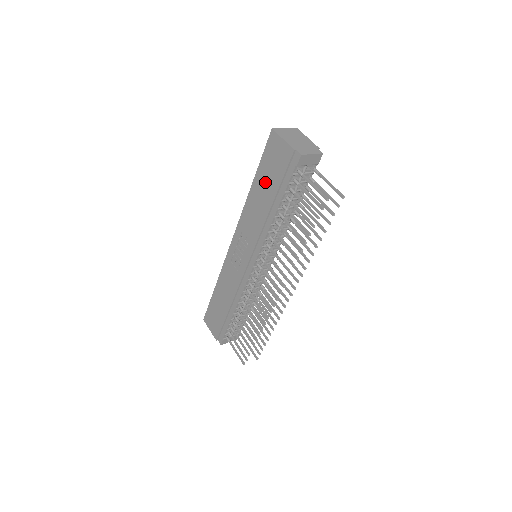
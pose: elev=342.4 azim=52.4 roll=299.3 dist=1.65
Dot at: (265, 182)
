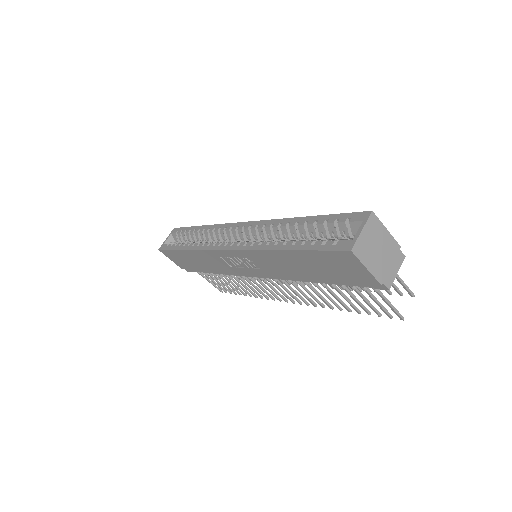
Dot at: (311, 265)
